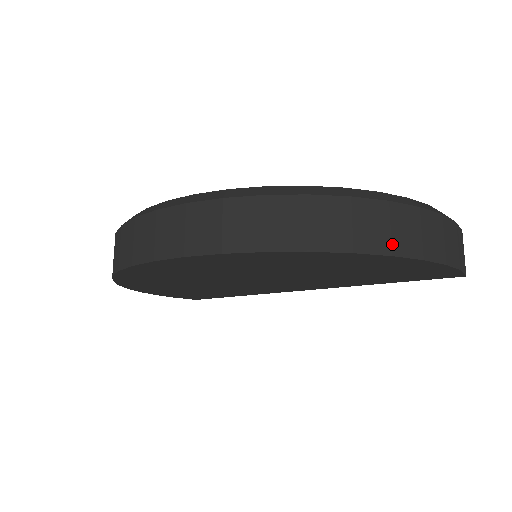
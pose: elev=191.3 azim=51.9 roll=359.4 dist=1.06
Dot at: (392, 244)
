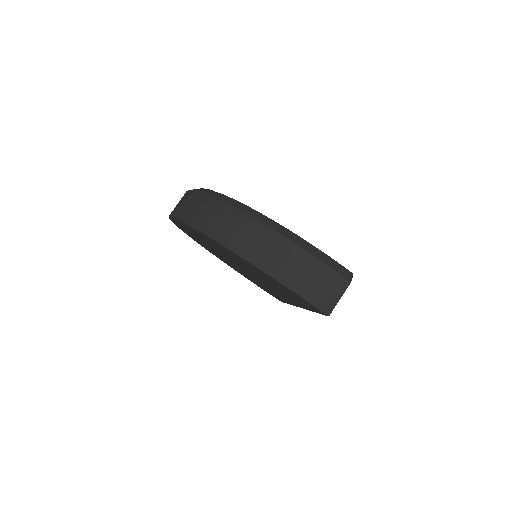
Dot at: (229, 240)
